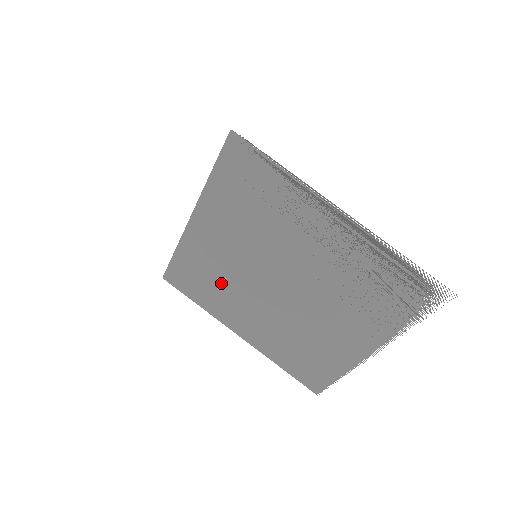
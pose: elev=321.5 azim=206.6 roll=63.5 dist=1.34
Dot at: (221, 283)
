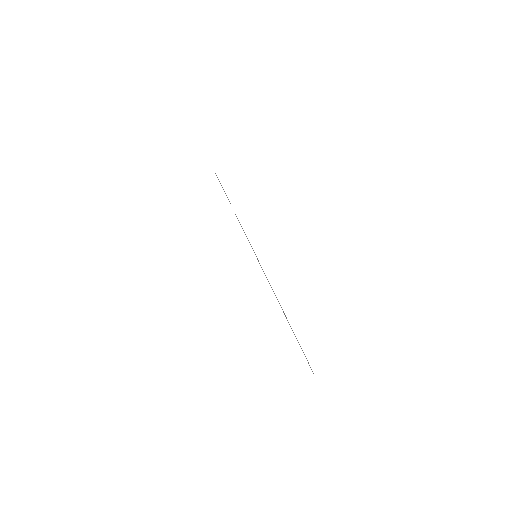
Dot at: occluded
